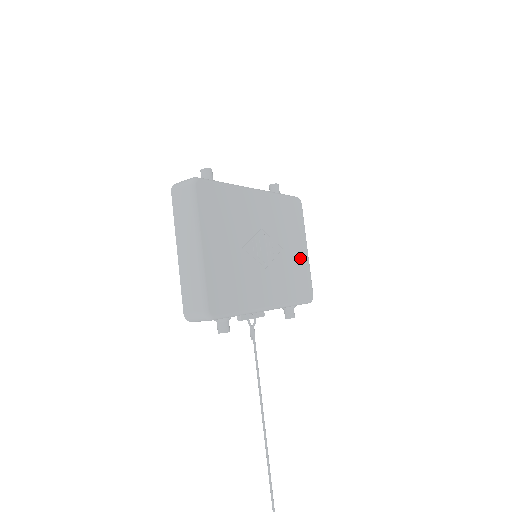
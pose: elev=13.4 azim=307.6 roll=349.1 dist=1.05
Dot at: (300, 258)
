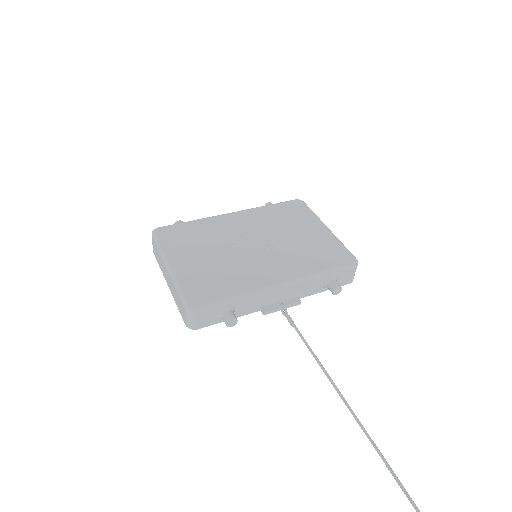
Dot at: (317, 237)
